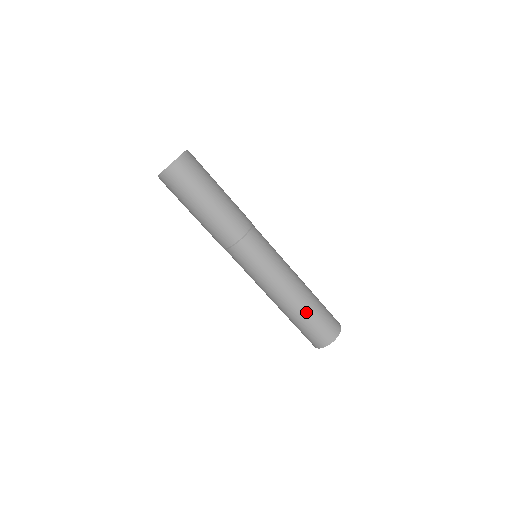
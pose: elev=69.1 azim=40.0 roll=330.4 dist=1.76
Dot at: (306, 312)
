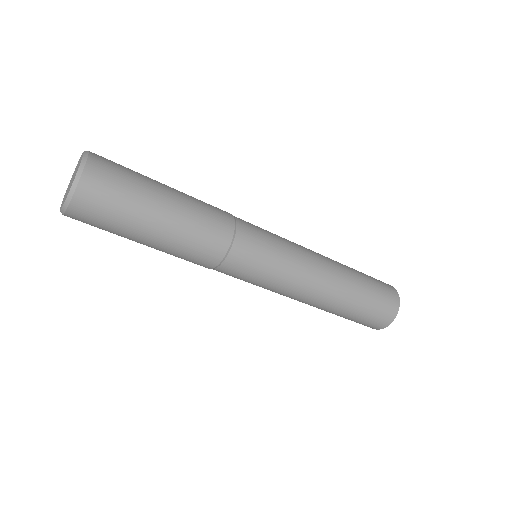
Dot at: (344, 309)
